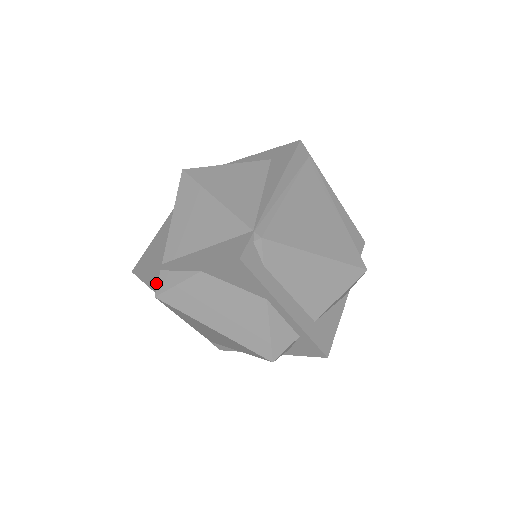
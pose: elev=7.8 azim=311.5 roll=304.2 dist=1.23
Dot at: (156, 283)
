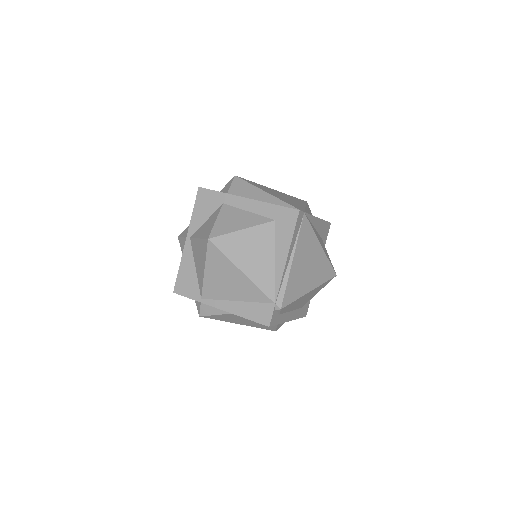
Dot at: occluded
